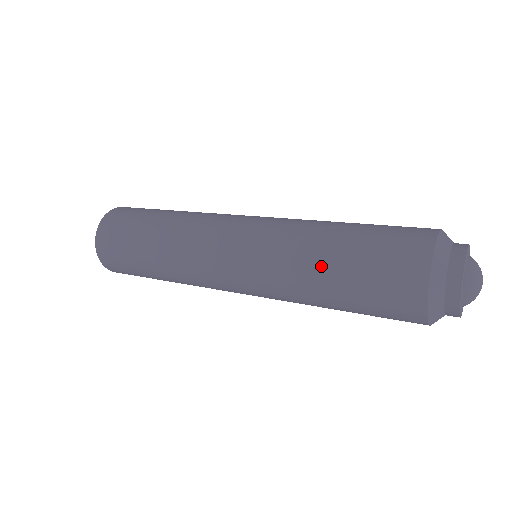
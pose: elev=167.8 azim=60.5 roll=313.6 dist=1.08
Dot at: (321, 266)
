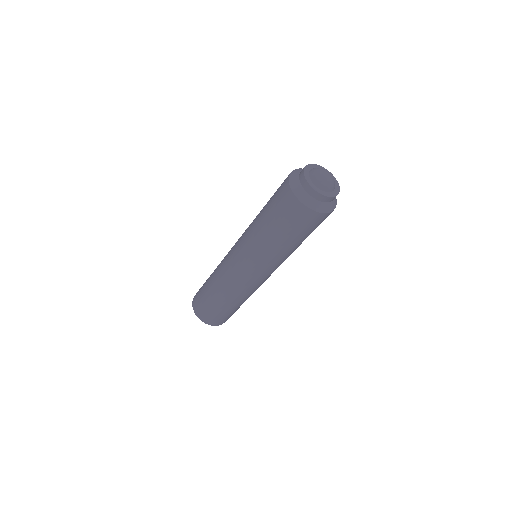
Dot at: occluded
